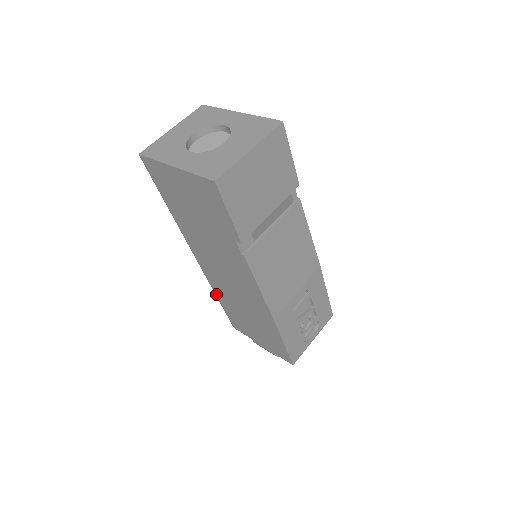
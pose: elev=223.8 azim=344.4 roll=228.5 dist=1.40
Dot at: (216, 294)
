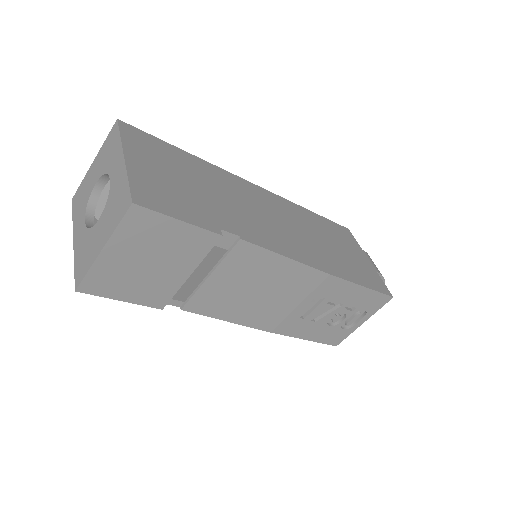
Dot at: occluded
